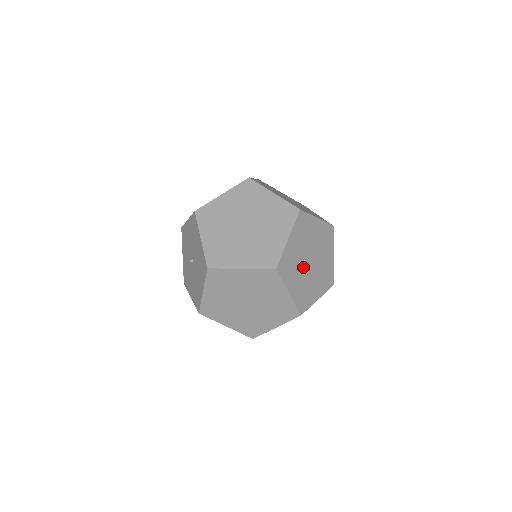
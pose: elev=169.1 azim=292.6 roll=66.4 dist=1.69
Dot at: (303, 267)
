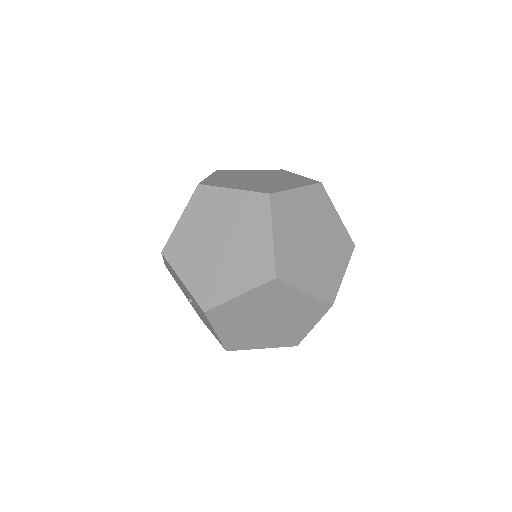
Dot at: (308, 253)
